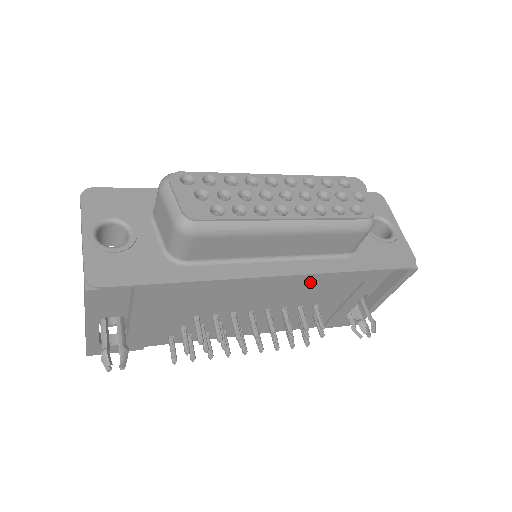
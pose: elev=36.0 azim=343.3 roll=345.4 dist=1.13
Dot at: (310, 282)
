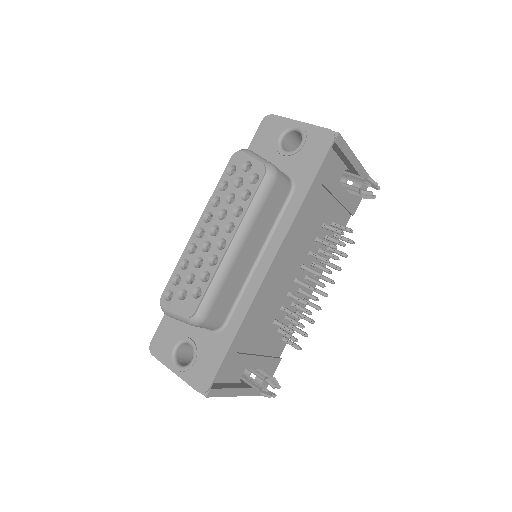
Dot at: (293, 236)
